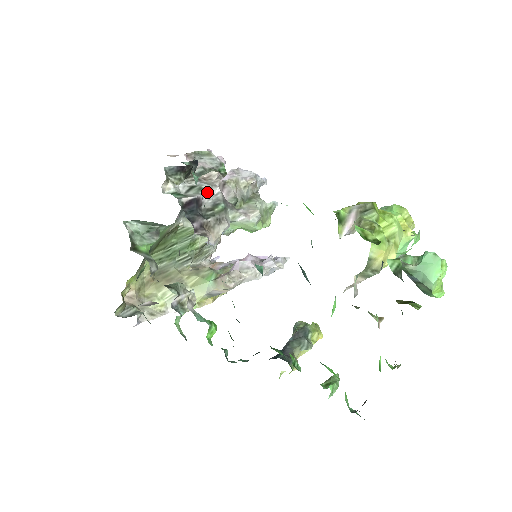
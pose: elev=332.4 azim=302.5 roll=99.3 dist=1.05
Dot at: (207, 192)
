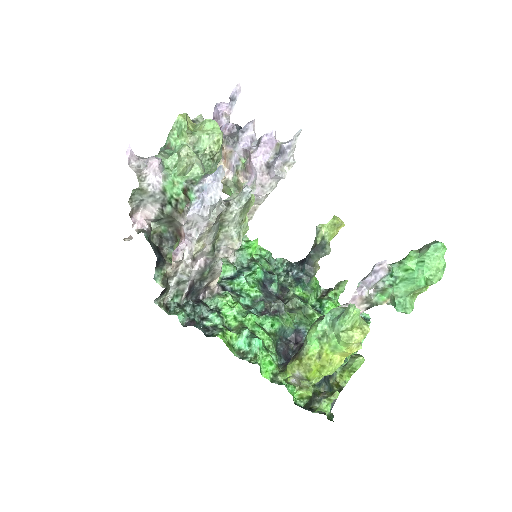
Dot at: (190, 279)
